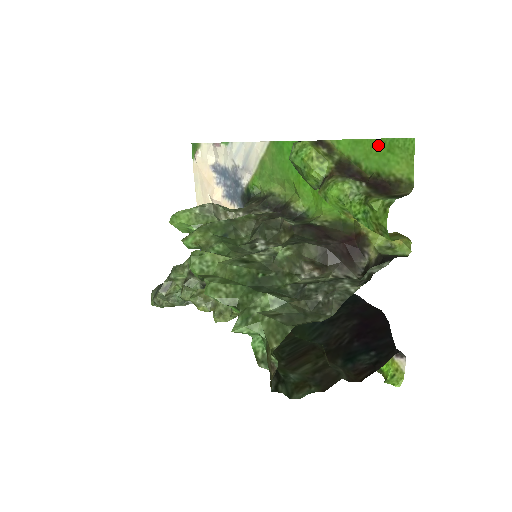
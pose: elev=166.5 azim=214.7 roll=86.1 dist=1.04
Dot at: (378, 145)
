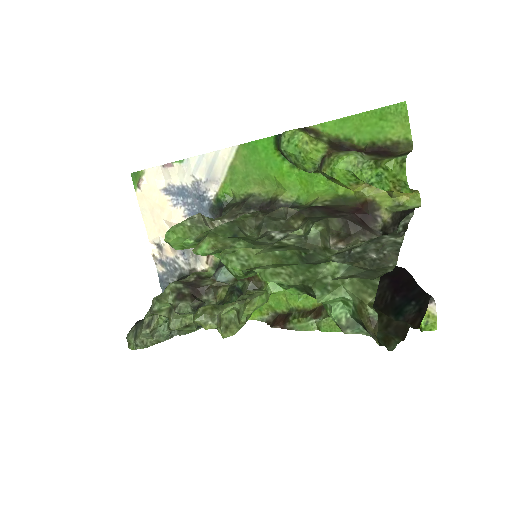
Dot at: (368, 117)
